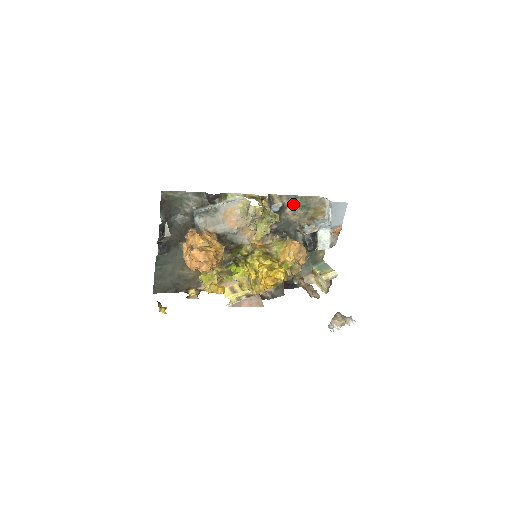
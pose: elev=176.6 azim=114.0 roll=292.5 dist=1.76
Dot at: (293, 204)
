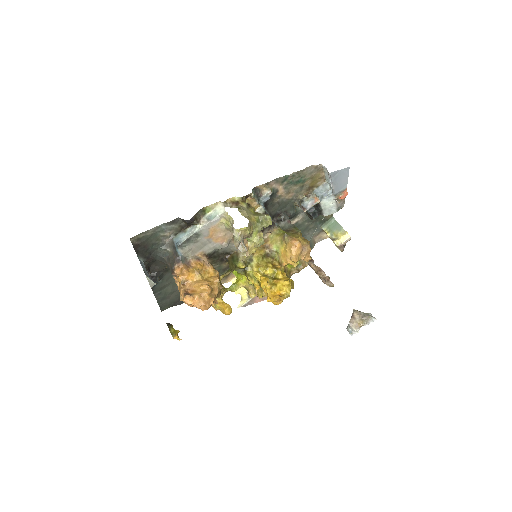
Dot at: (284, 184)
